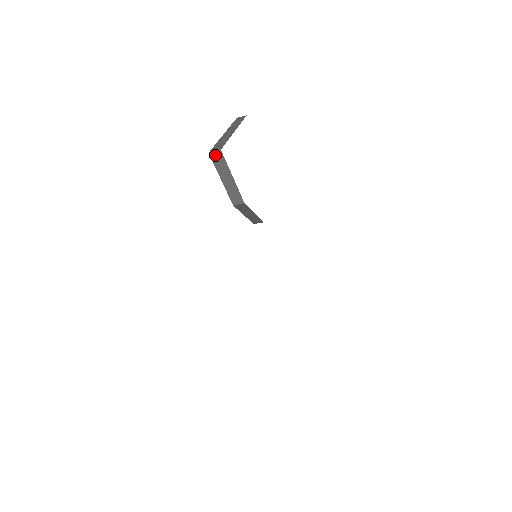
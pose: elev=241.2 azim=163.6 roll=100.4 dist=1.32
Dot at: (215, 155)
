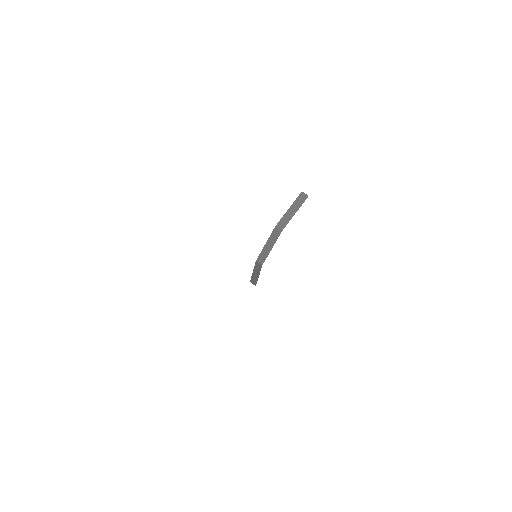
Dot at: (303, 195)
